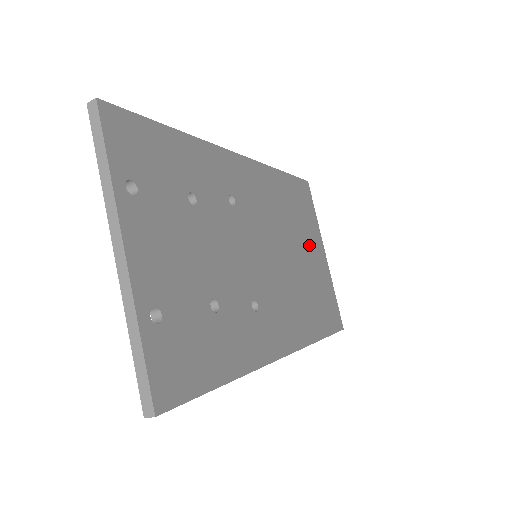
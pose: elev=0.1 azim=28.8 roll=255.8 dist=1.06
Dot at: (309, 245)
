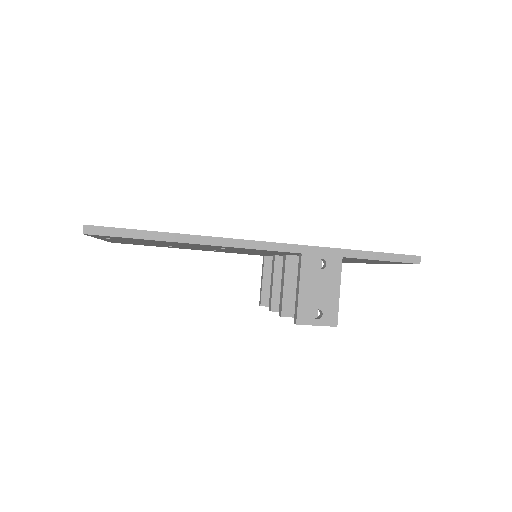
Dot at: occluded
